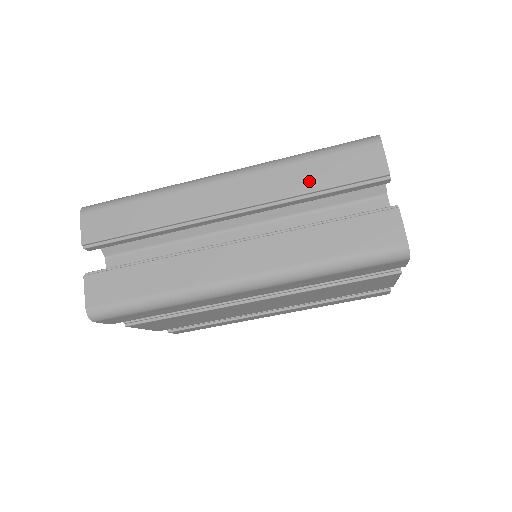
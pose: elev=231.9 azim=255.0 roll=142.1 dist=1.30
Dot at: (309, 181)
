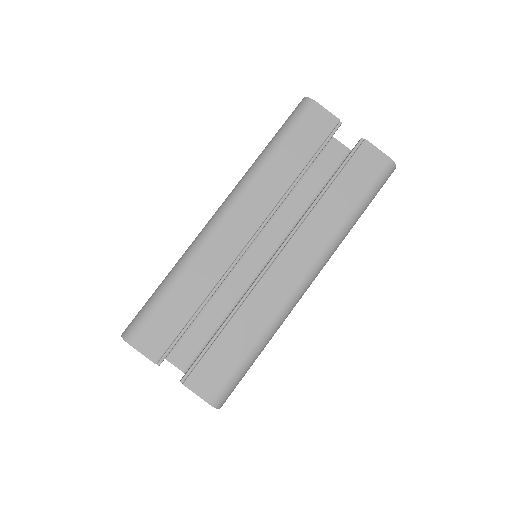
Dot at: (290, 168)
